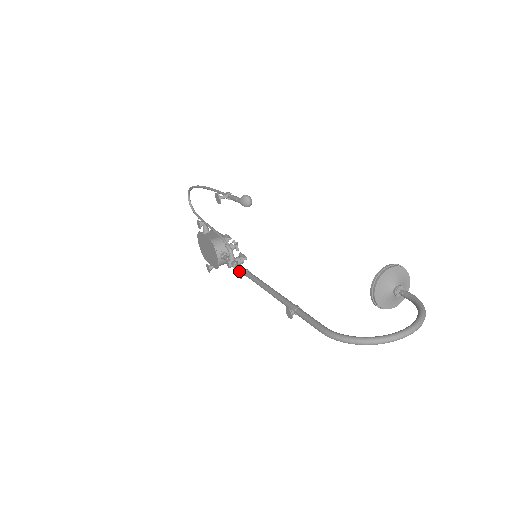
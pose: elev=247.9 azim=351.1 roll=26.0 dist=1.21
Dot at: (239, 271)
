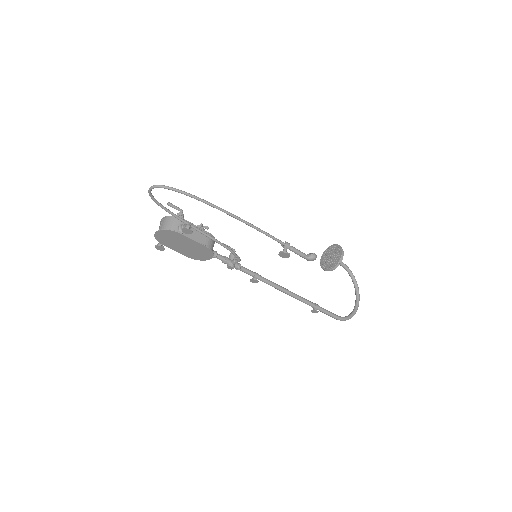
Dot at: (258, 281)
